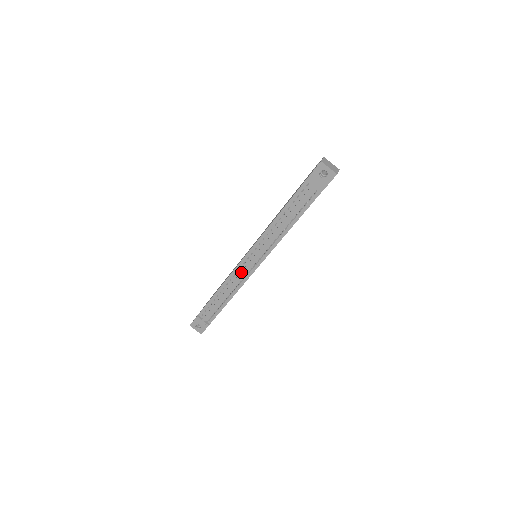
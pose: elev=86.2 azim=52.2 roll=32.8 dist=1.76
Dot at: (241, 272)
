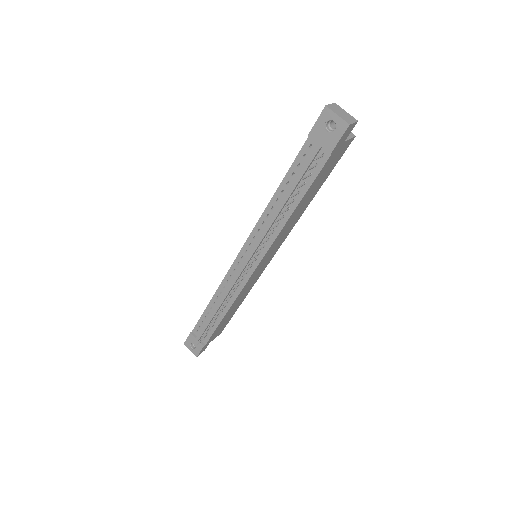
Dot at: (234, 276)
